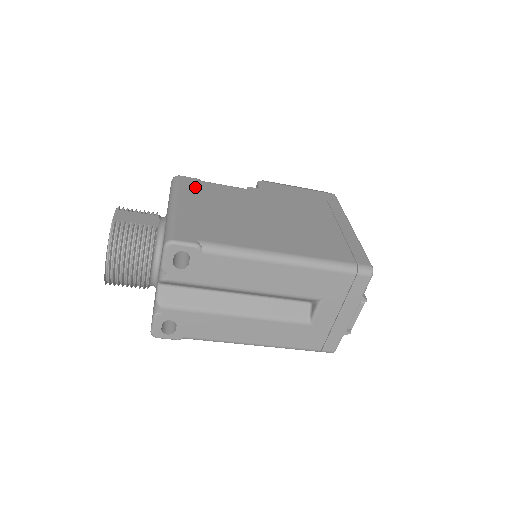
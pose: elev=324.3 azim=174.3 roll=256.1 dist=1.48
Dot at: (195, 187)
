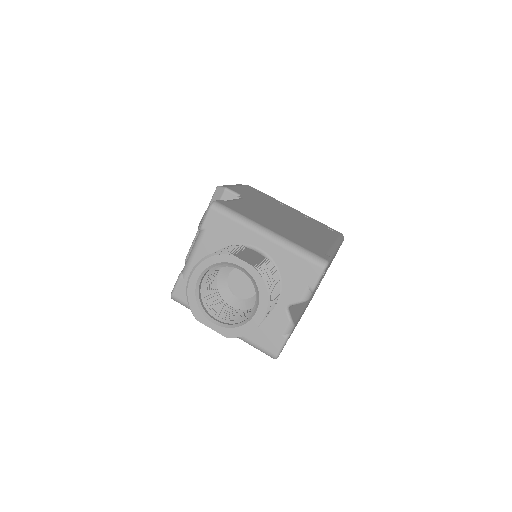
Dot at: (240, 209)
